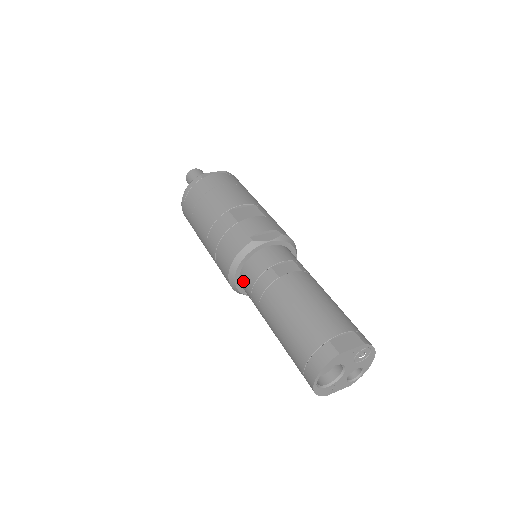
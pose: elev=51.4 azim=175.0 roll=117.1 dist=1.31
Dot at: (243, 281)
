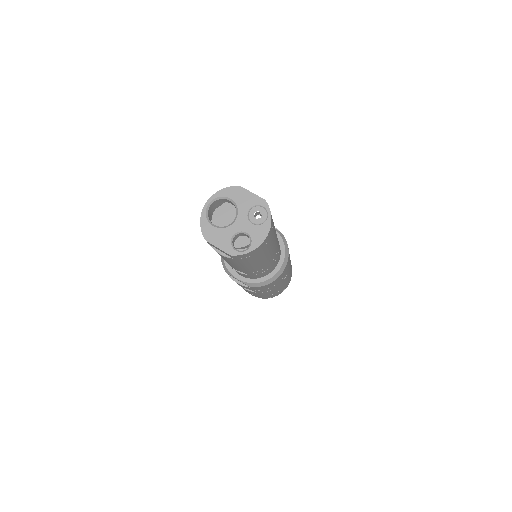
Dot at: occluded
